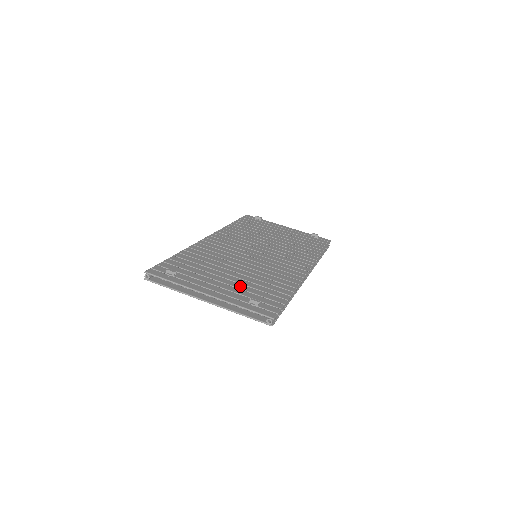
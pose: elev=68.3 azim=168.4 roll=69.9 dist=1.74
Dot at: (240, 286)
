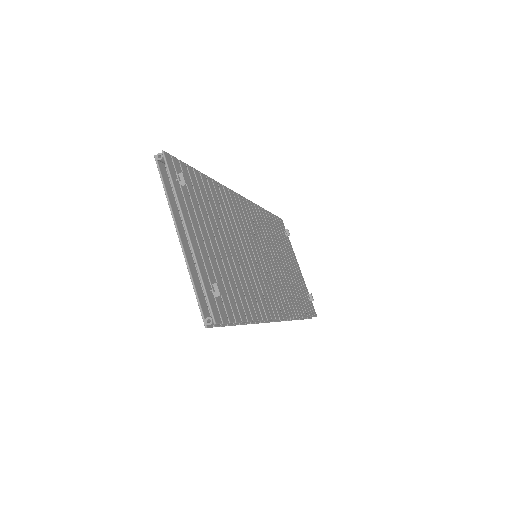
Dot at: (220, 262)
